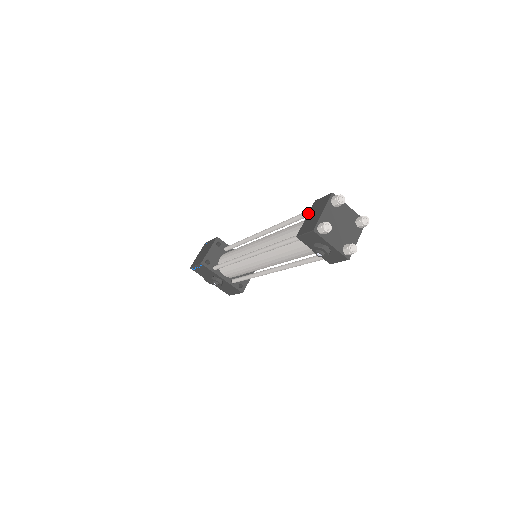
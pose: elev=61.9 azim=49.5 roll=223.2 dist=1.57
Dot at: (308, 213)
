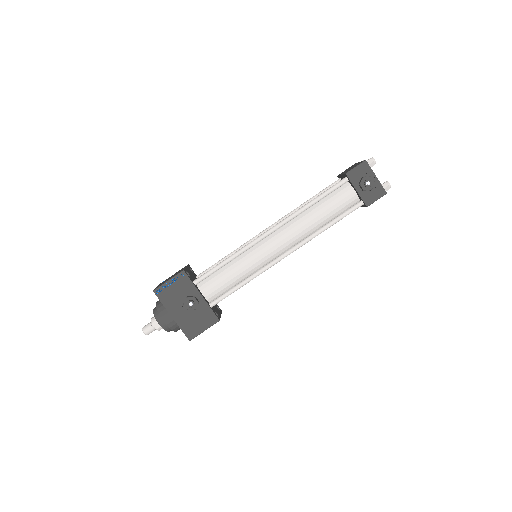
Dot at: (340, 174)
